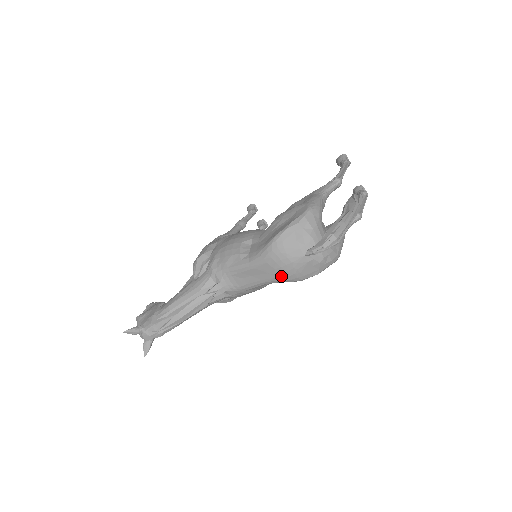
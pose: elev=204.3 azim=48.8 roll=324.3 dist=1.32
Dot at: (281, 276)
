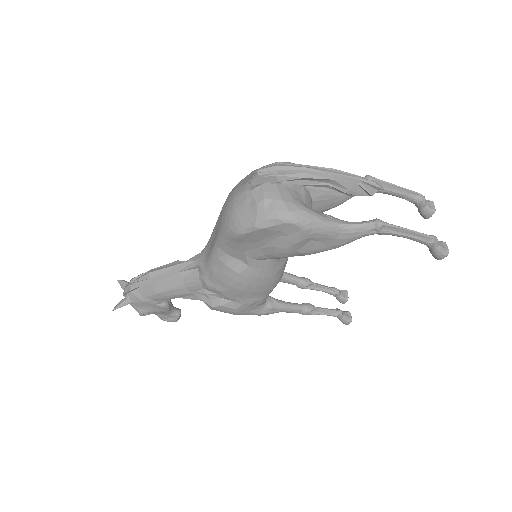
Dot at: (224, 223)
